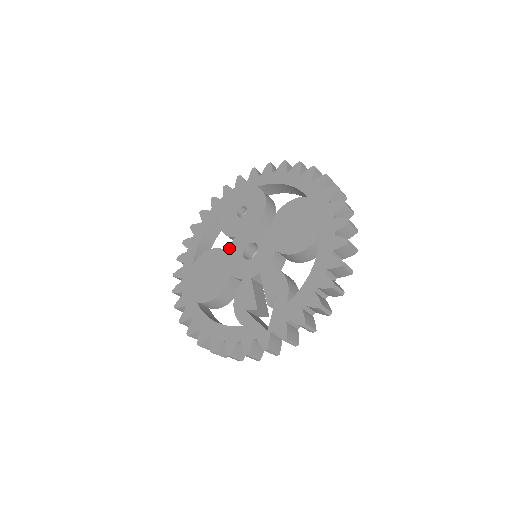
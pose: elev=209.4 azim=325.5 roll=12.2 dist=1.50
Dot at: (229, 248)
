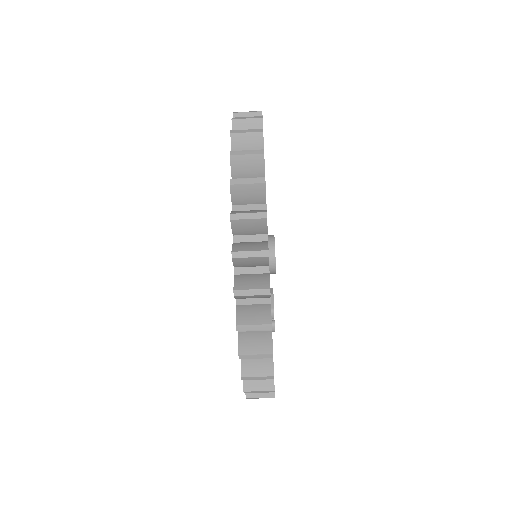
Dot at: occluded
